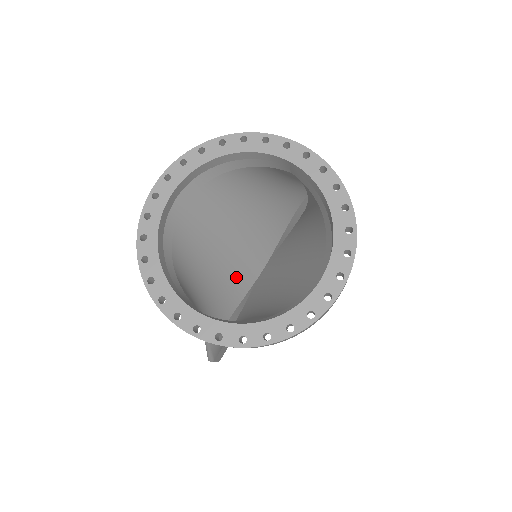
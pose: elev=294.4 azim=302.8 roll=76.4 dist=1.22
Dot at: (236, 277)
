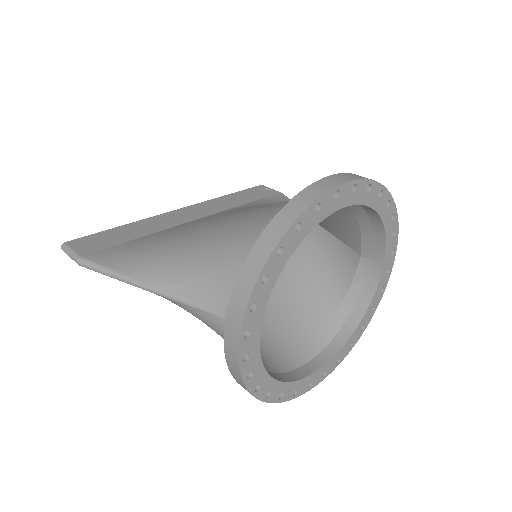
Dot at: occluded
